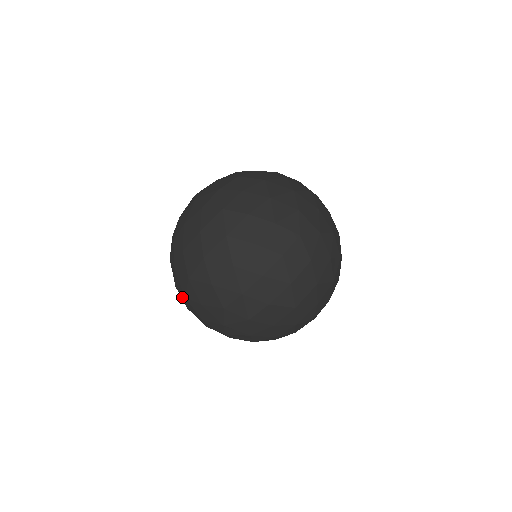
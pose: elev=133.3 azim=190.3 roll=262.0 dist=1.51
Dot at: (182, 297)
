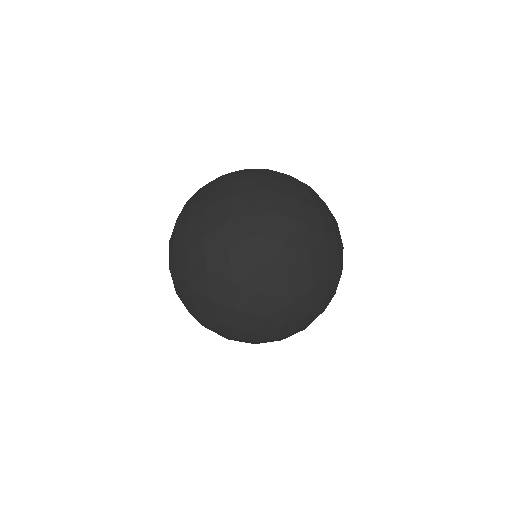
Dot at: (206, 190)
